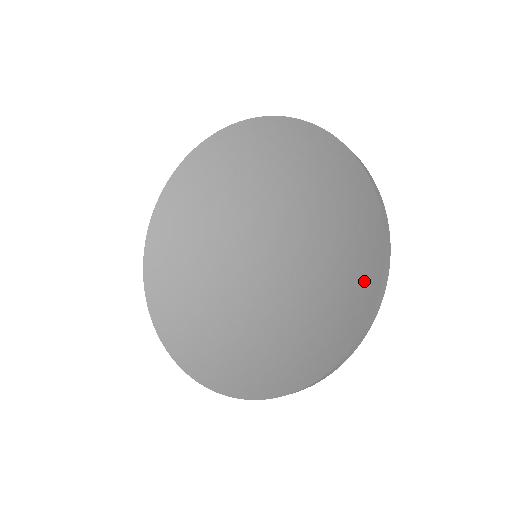
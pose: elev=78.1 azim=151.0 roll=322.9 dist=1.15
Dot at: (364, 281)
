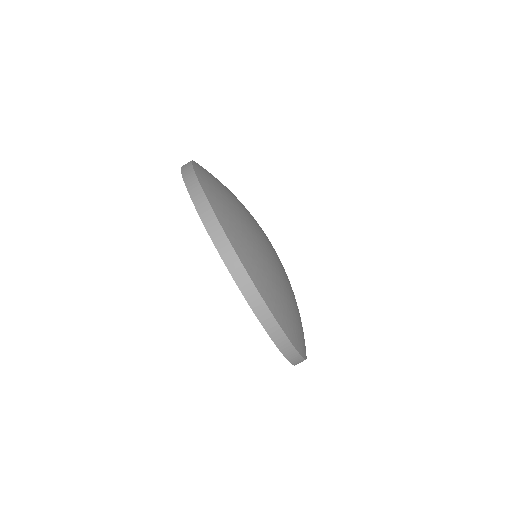
Dot at: occluded
